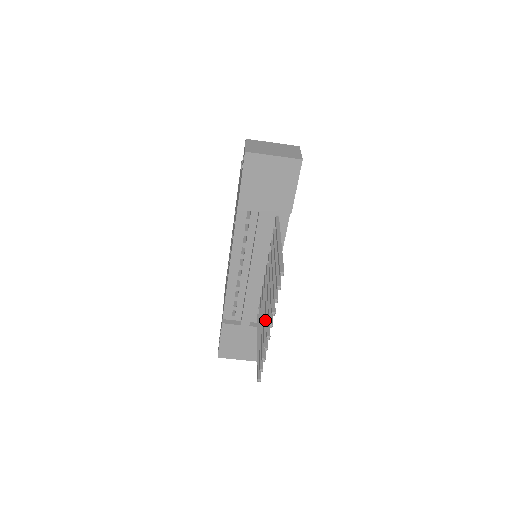
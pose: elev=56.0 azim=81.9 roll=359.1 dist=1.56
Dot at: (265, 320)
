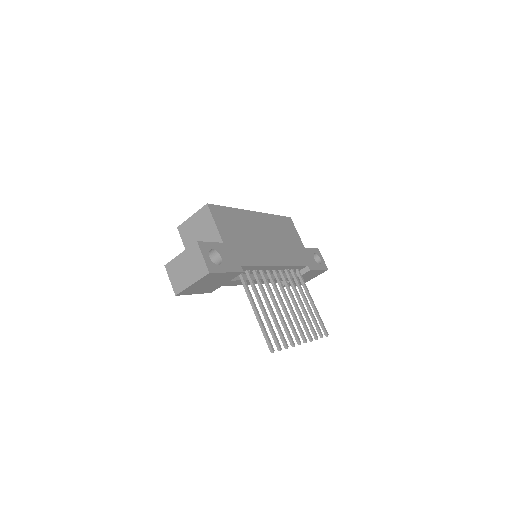
Dot at: (296, 323)
